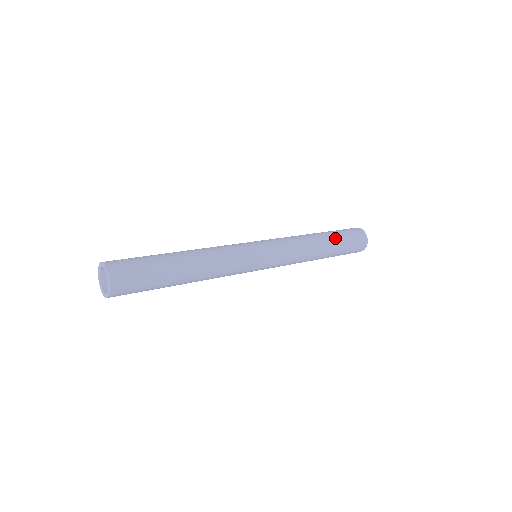
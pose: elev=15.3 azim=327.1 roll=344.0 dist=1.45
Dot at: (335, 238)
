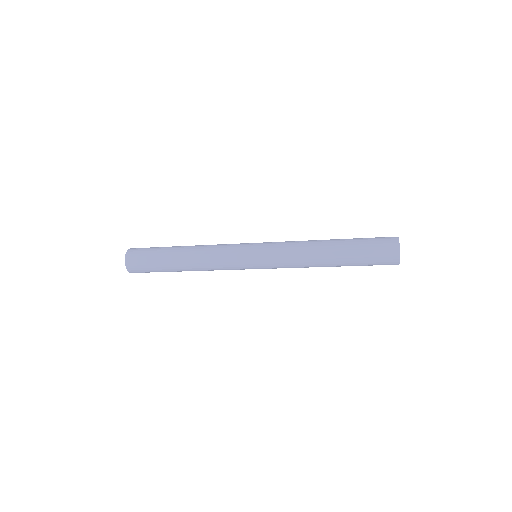
Dot at: (348, 258)
